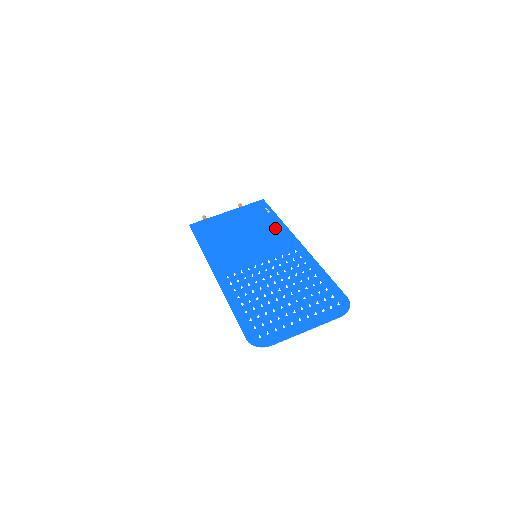
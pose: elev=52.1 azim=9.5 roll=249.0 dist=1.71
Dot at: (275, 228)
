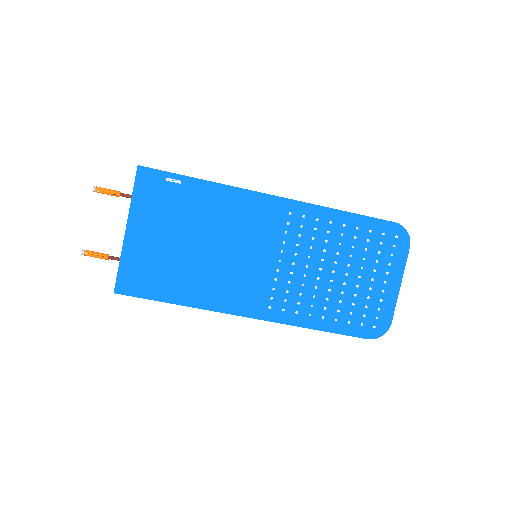
Dot at: (224, 201)
